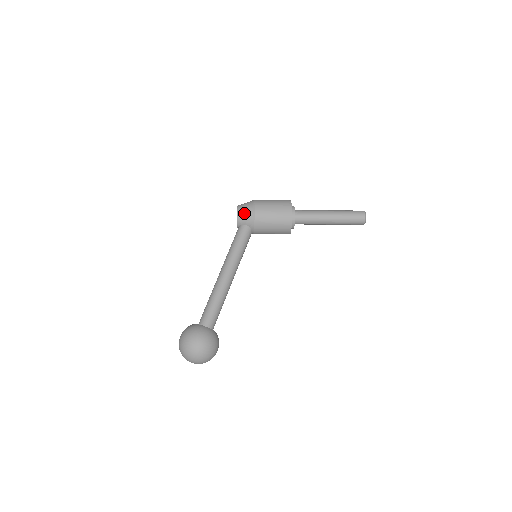
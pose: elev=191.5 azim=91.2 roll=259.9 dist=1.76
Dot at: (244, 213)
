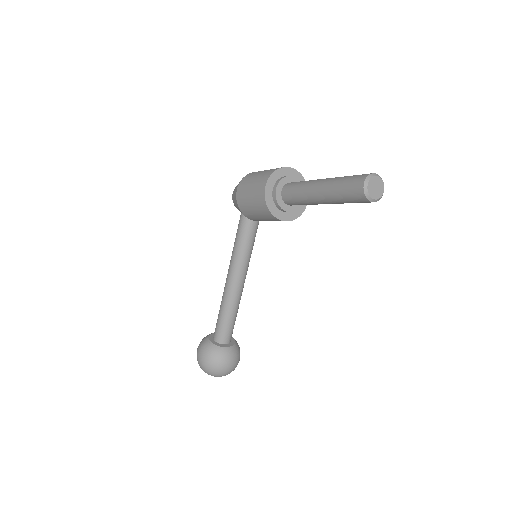
Dot at: (234, 199)
